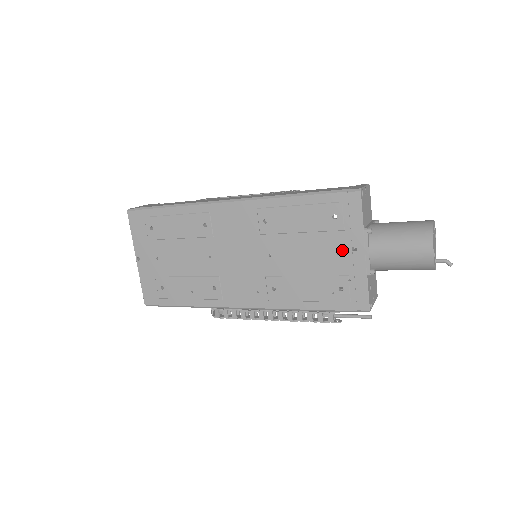
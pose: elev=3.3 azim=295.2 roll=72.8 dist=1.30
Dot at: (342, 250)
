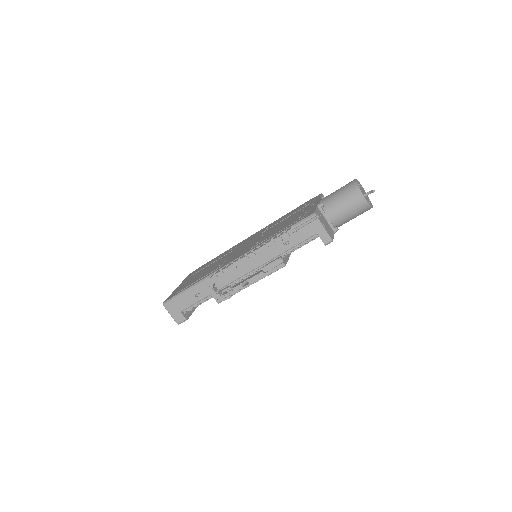
Dot at: occluded
